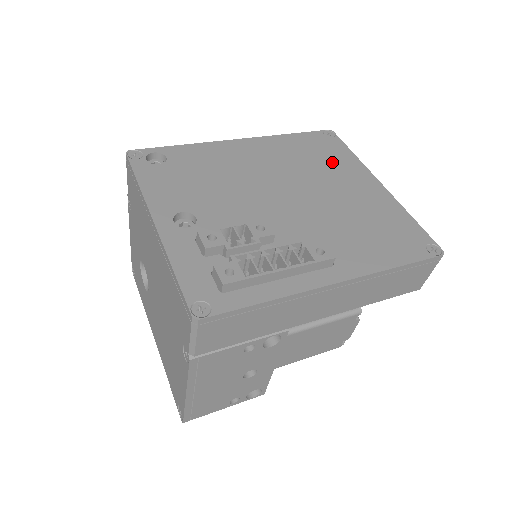
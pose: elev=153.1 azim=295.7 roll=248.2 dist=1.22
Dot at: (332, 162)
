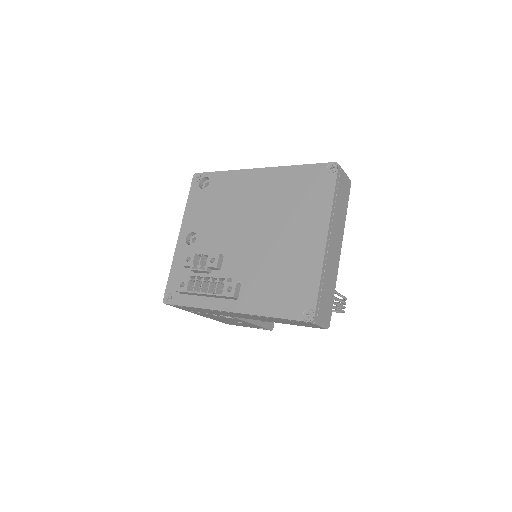
Dot at: (307, 205)
